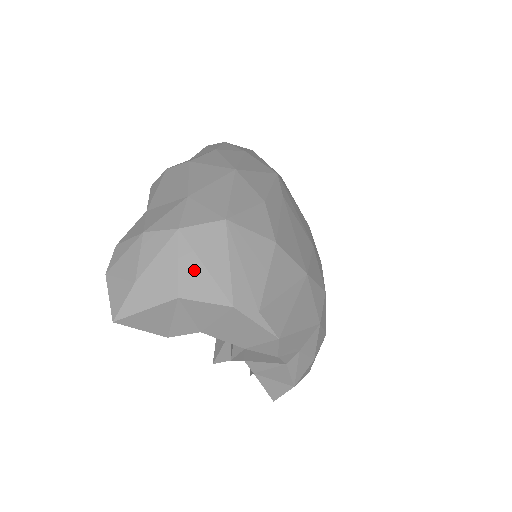
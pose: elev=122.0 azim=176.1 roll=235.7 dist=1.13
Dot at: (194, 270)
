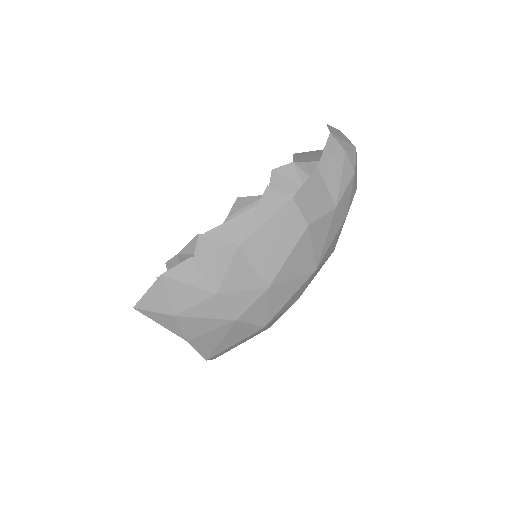
Dot at: (213, 339)
